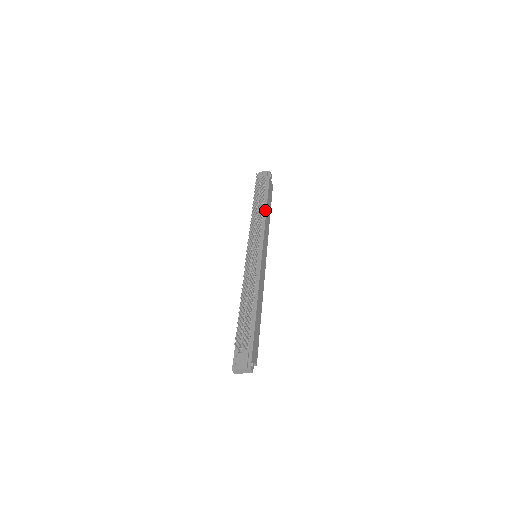
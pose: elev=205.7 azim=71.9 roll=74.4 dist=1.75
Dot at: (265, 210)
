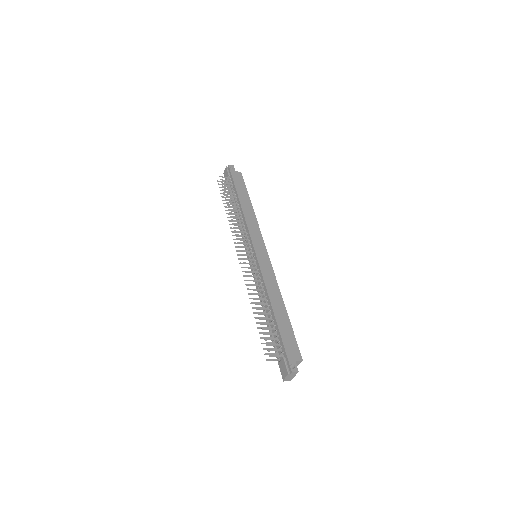
Dot at: (240, 207)
